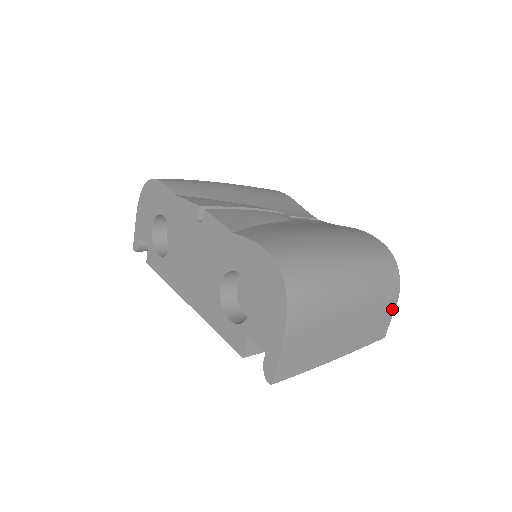
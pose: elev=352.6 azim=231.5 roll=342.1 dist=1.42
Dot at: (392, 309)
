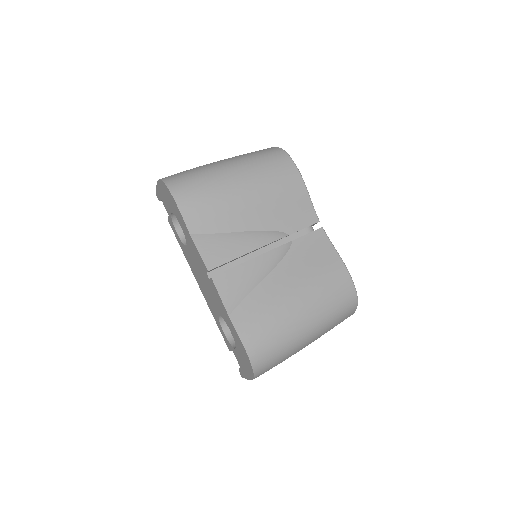
Dot at: occluded
